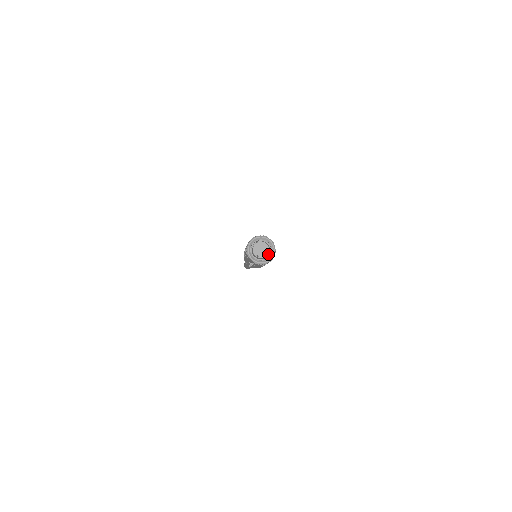
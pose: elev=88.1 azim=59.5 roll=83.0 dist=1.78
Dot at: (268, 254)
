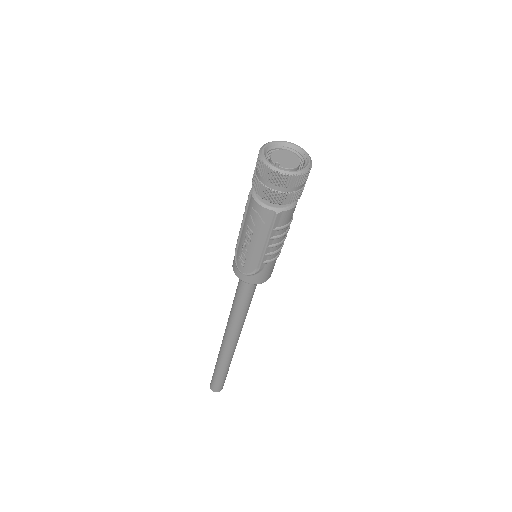
Dot at: occluded
